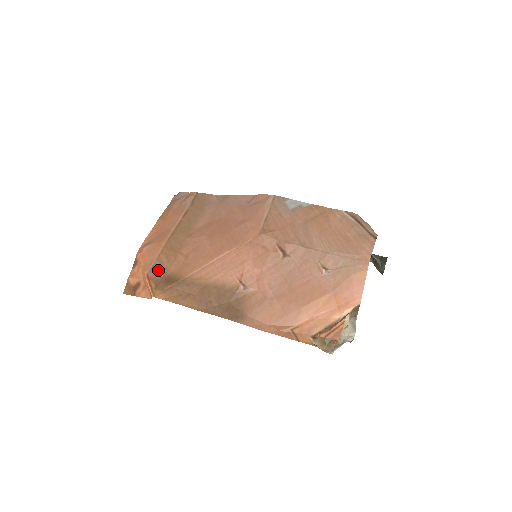
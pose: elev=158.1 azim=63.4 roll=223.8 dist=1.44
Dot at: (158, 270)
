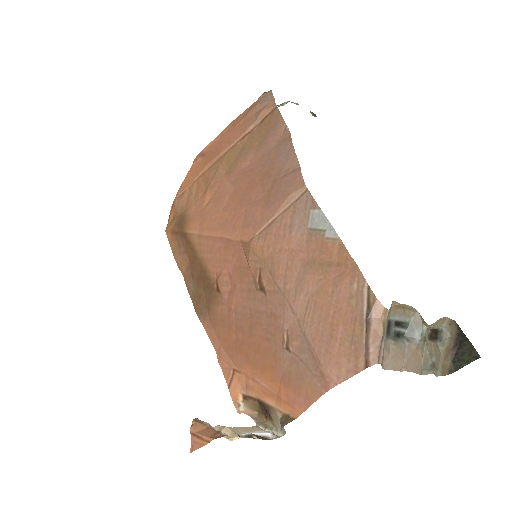
Dot at: (184, 201)
